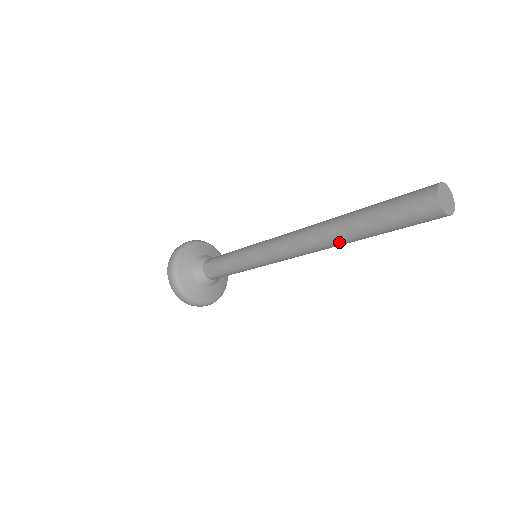
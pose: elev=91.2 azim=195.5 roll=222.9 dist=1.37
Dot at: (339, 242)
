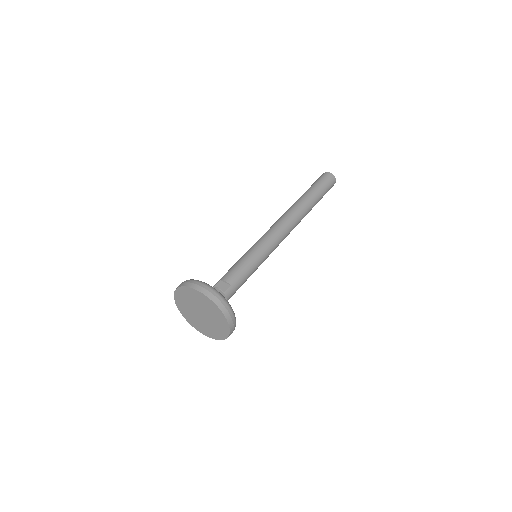
Dot at: (305, 209)
